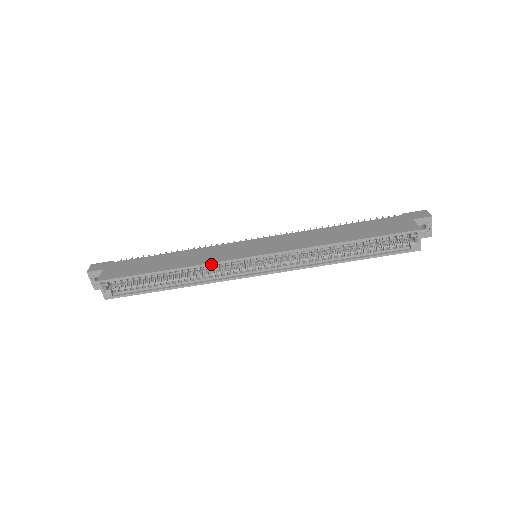
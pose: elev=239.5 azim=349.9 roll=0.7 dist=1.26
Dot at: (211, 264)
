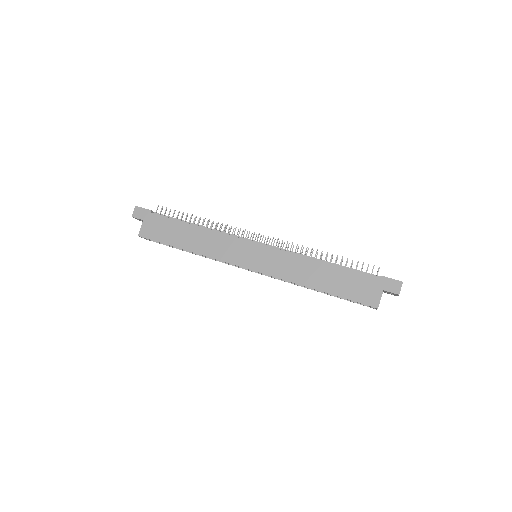
Dot at: occluded
